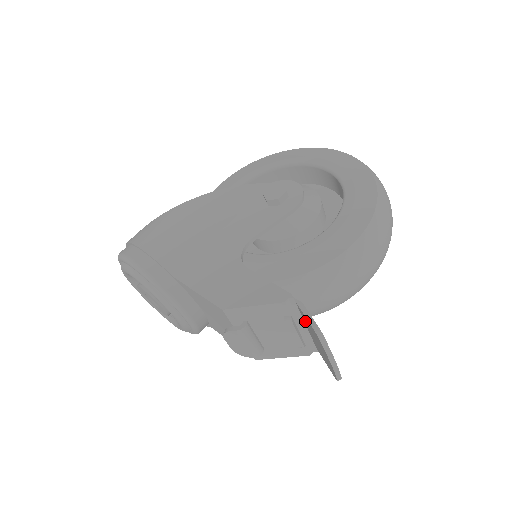
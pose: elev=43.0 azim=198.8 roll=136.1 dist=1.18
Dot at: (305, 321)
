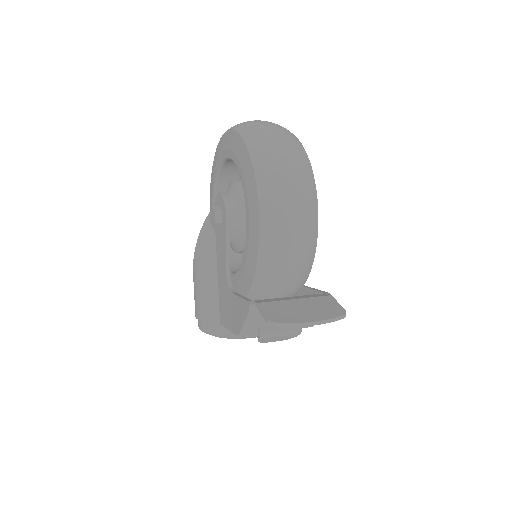
Dot at: occluded
